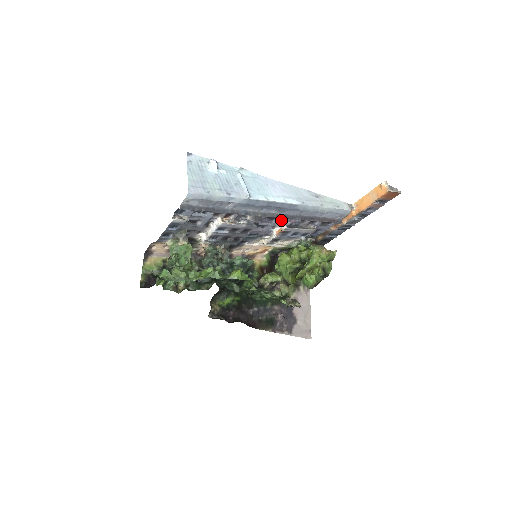
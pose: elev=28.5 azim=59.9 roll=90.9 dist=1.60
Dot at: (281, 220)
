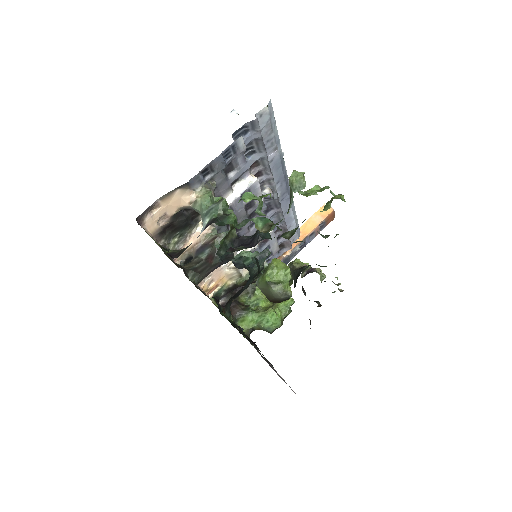
Dot at: occluded
